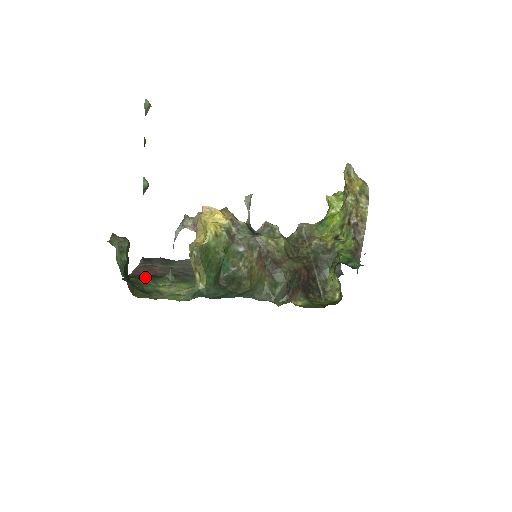
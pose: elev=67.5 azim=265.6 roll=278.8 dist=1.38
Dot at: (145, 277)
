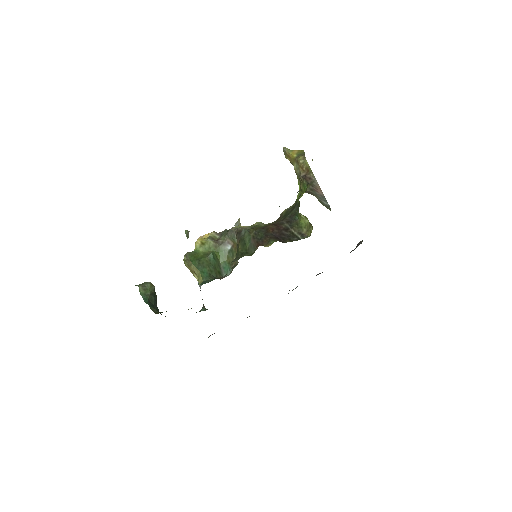
Dot at: occluded
